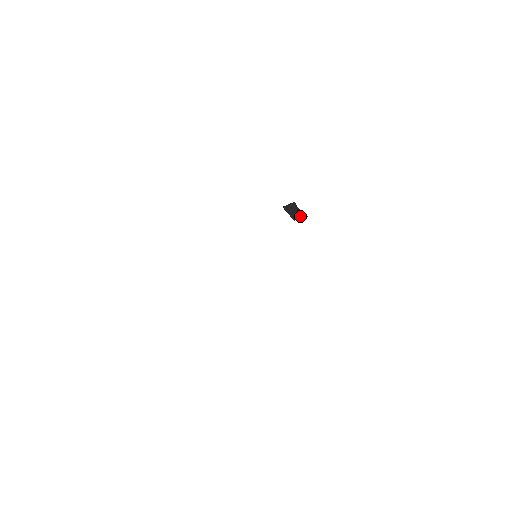
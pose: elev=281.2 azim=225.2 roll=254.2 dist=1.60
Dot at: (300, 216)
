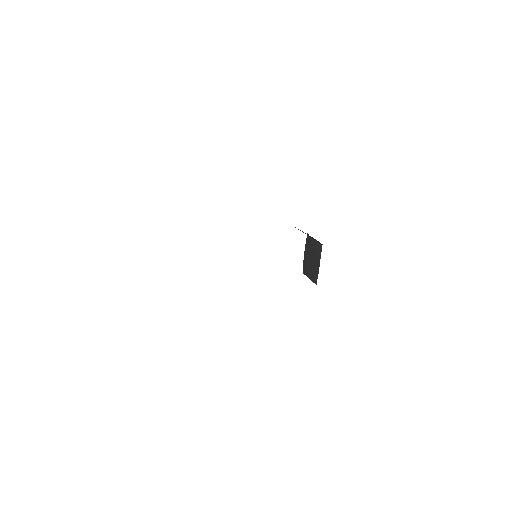
Dot at: (317, 259)
